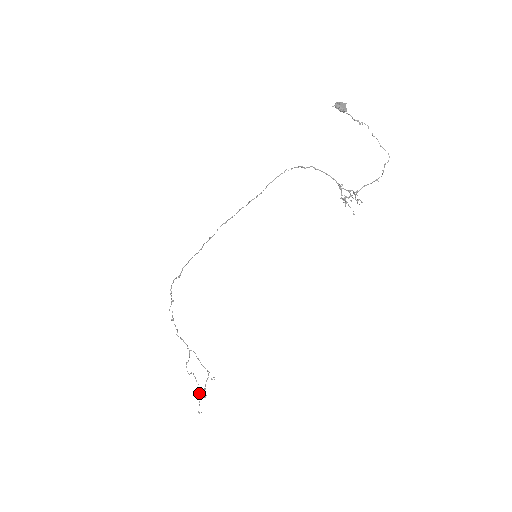
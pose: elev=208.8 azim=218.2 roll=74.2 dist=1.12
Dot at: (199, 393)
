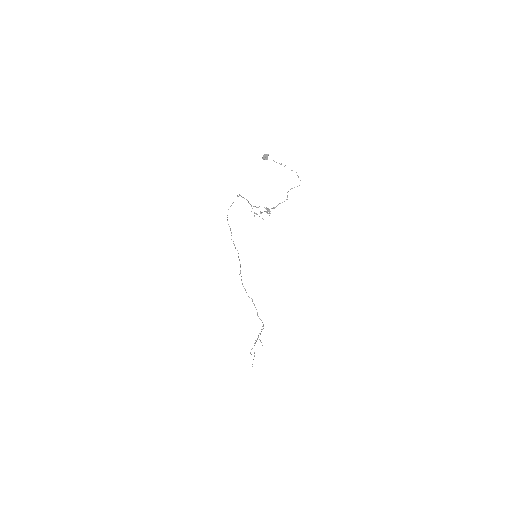
Dot at: occluded
